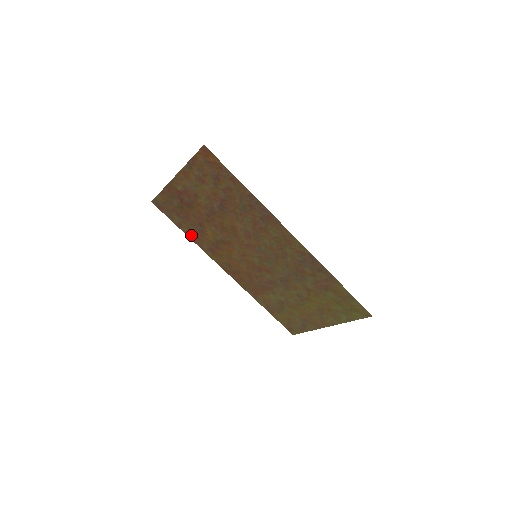
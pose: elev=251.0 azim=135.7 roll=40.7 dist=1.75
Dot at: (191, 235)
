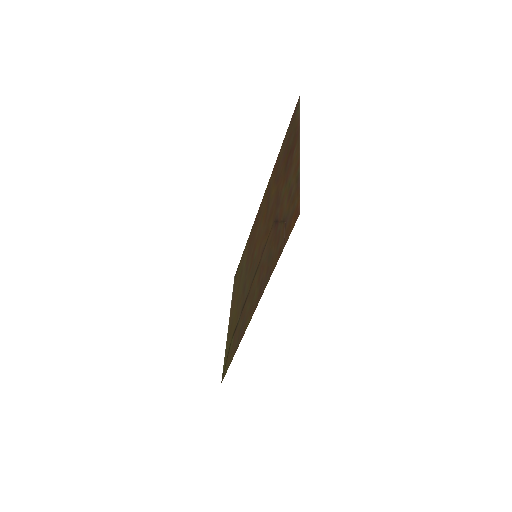
Dot at: (278, 159)
